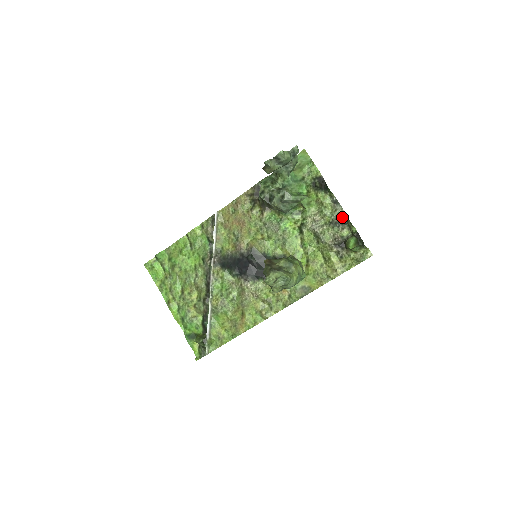
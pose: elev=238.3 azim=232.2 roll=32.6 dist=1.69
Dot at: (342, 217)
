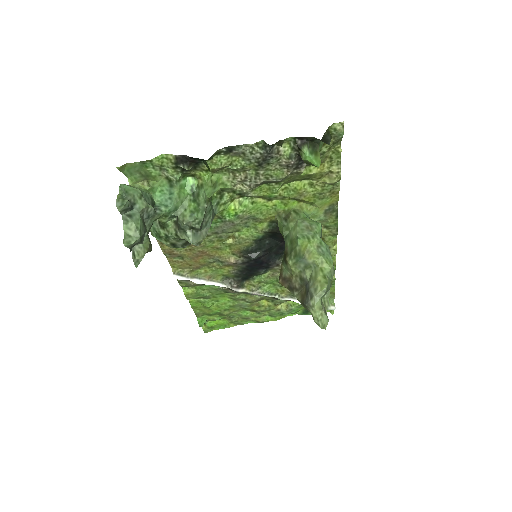
Dot at: (260, 149)
